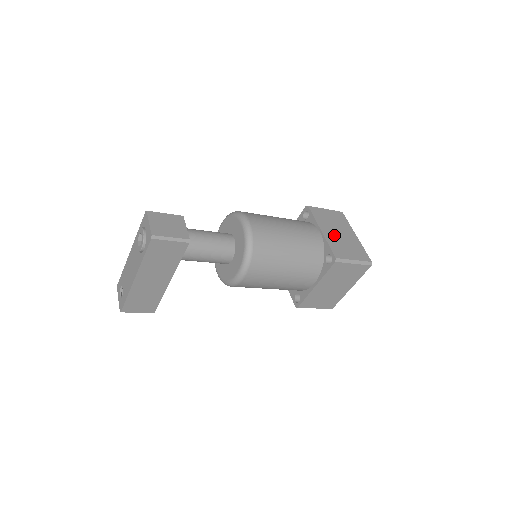
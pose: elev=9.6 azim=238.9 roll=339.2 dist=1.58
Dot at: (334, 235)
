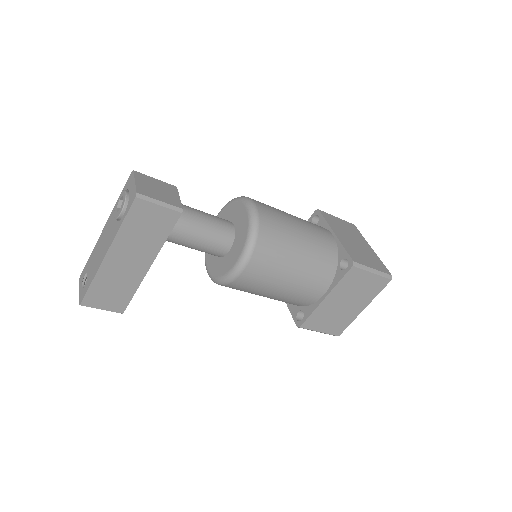
Dot at: (349, 241)
